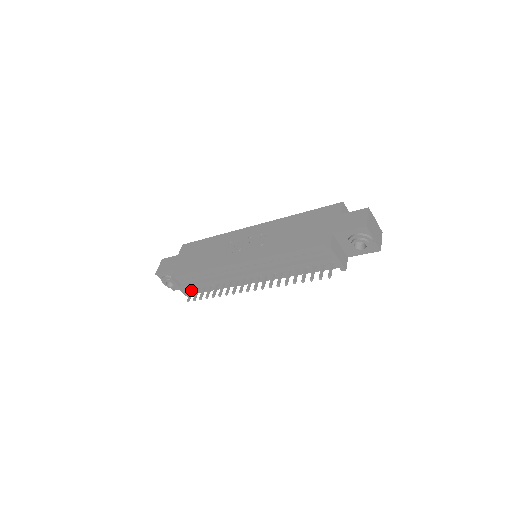
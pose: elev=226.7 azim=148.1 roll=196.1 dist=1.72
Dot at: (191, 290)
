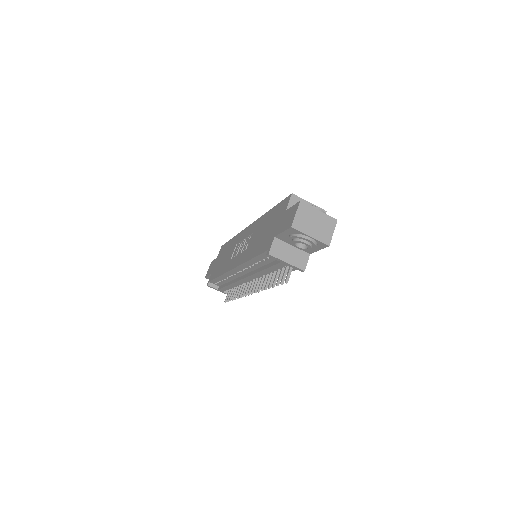
Dot at: (228, 291)
